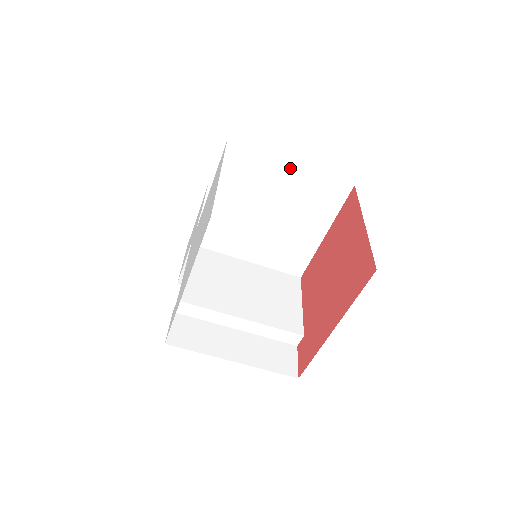
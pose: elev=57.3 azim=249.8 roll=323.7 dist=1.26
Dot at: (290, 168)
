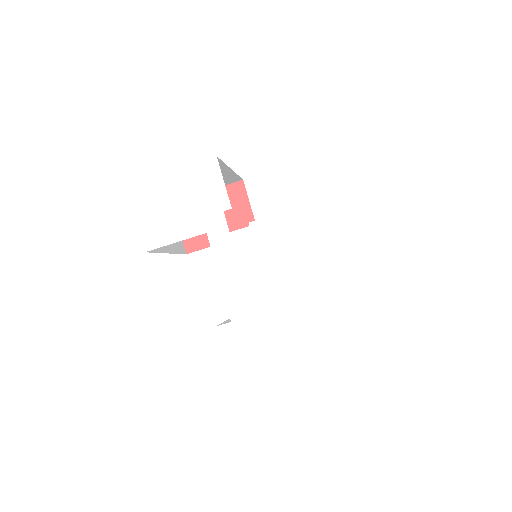
Dot at: occluded
